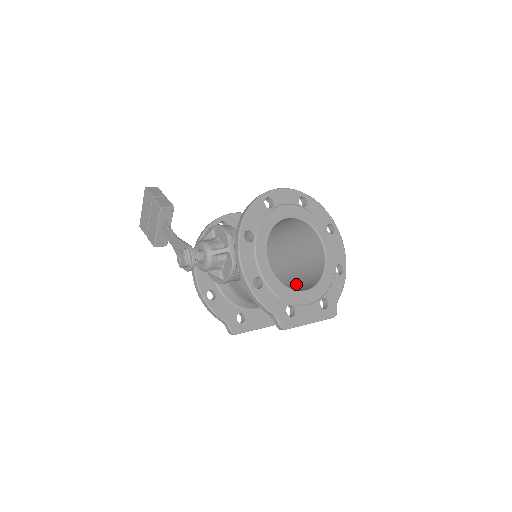
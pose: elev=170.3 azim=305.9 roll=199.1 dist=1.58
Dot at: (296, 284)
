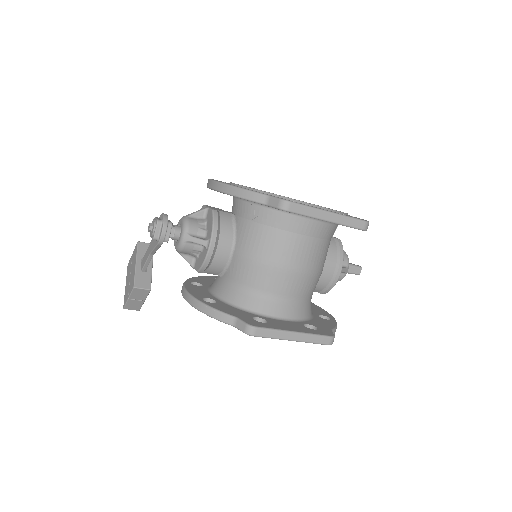
Dot at: occluded
